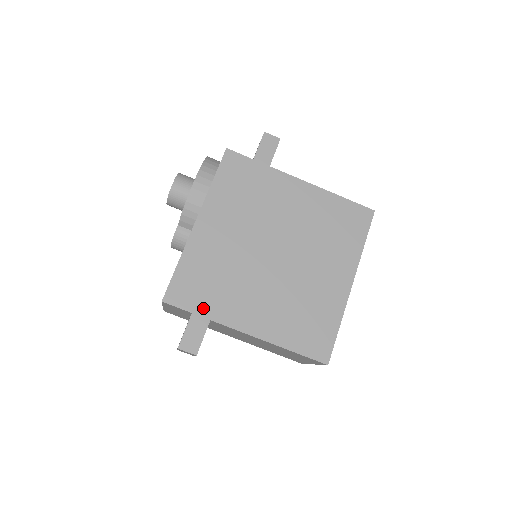
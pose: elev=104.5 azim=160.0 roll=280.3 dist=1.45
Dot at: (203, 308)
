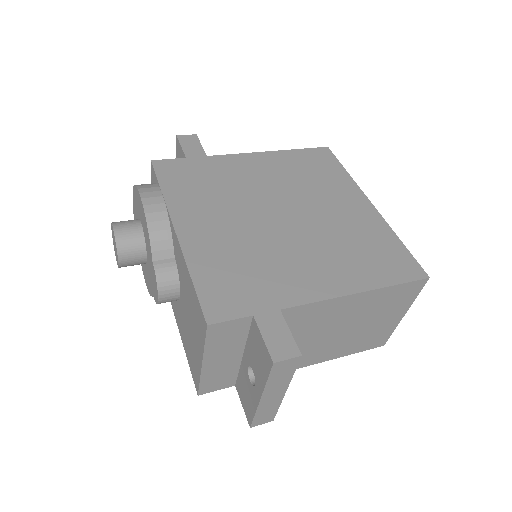
Dot at: (260, 303)
